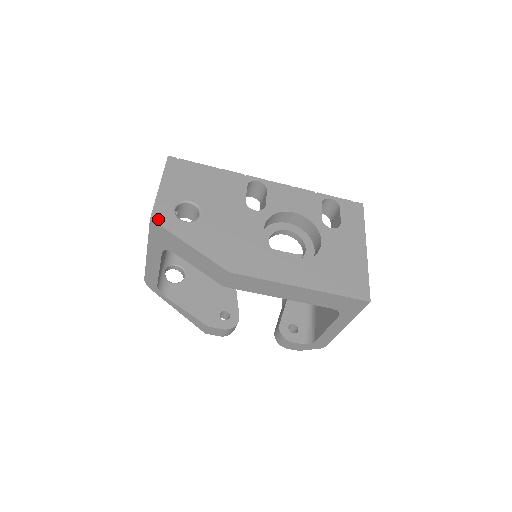
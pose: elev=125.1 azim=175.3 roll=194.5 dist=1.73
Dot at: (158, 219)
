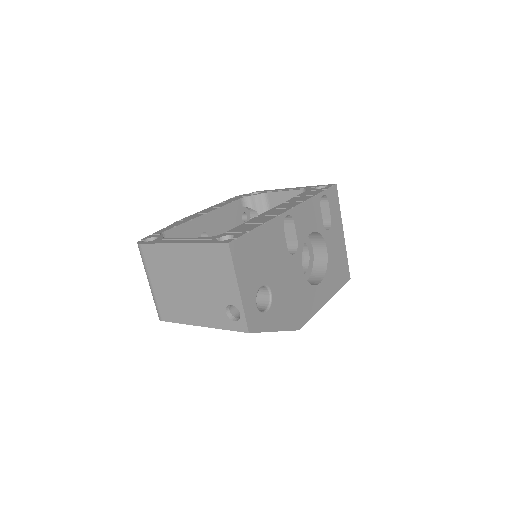
Dot at: (253, 328)
